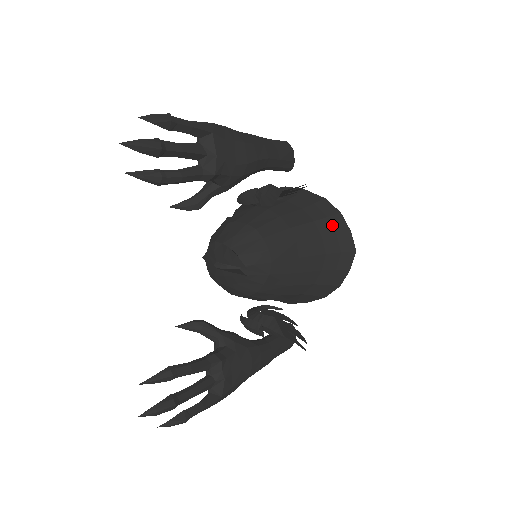
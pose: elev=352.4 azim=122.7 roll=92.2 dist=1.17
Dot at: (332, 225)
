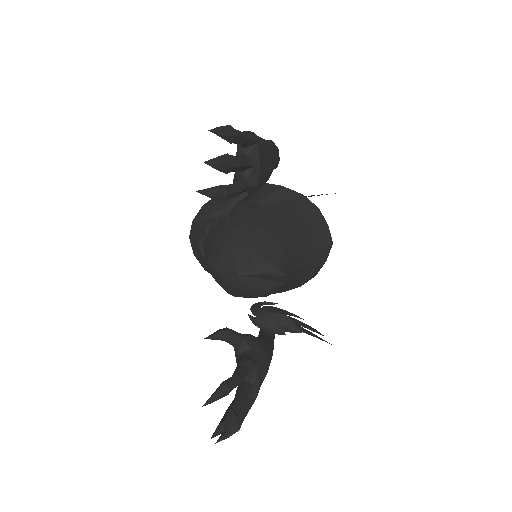
Dot at: (315, 221)
